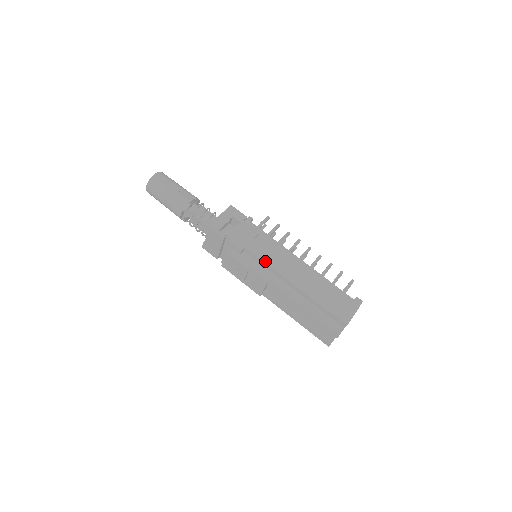
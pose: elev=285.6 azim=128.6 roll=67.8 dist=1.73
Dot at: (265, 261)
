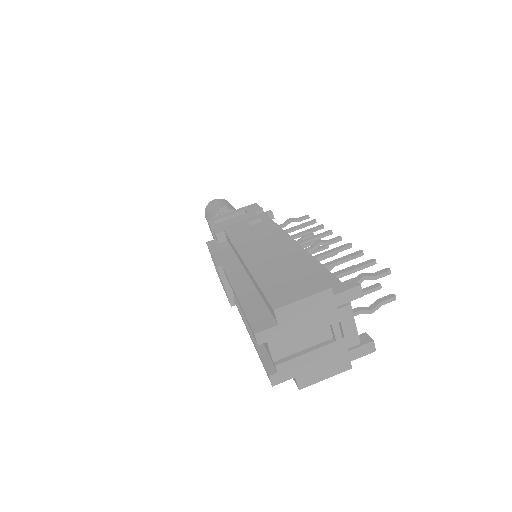
Dot at: (232, 240)
